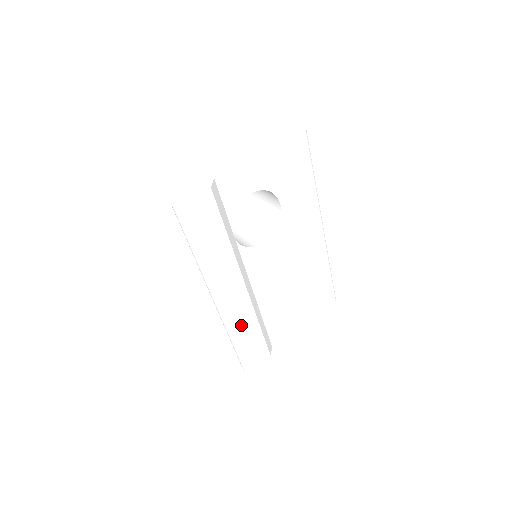
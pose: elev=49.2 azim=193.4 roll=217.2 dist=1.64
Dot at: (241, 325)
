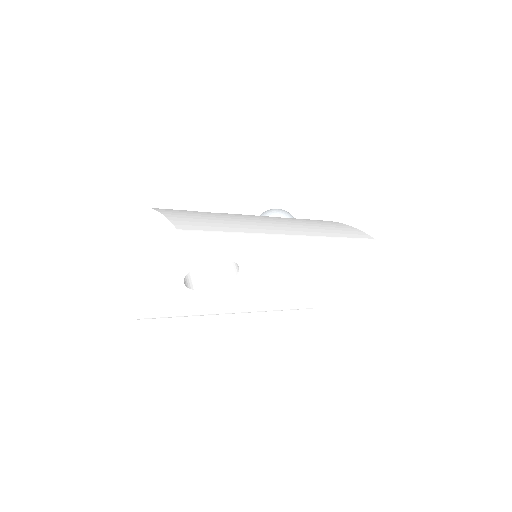
Dot at: (269, 307)
